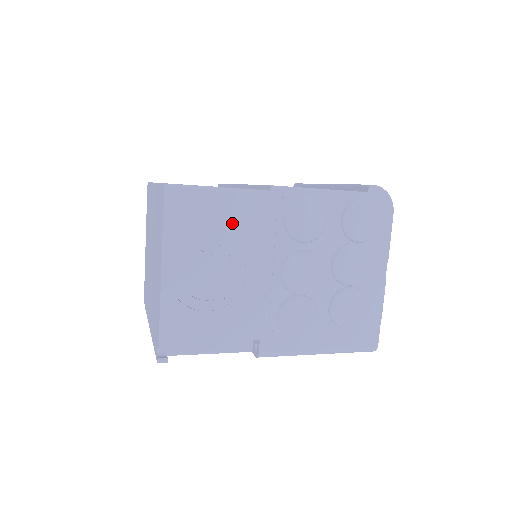
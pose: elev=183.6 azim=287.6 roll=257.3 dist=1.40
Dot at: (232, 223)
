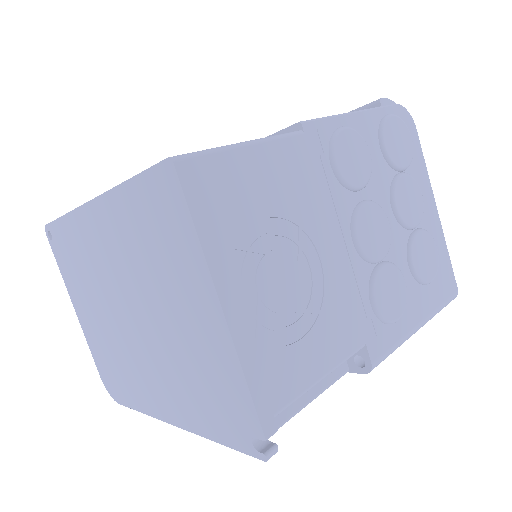
Dot at: (279, 192)
